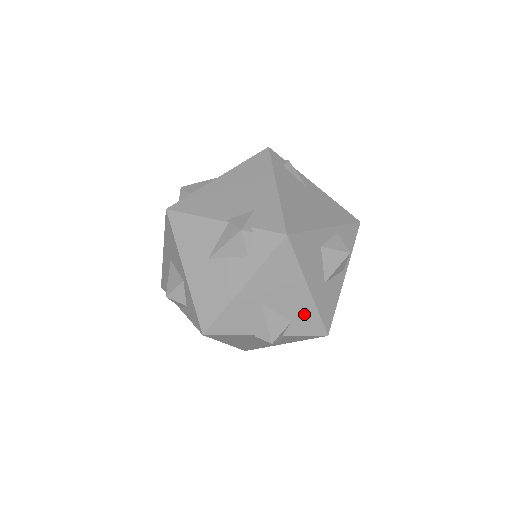
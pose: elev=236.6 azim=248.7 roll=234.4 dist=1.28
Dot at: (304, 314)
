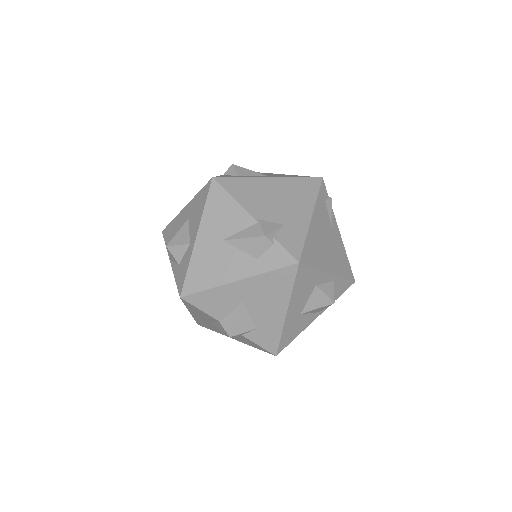
Dot at: (269, 329)
